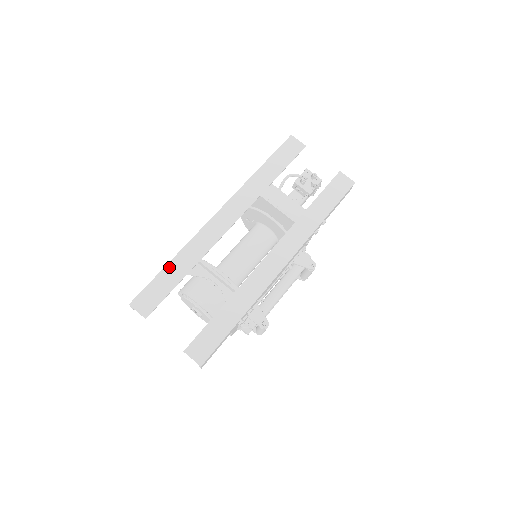
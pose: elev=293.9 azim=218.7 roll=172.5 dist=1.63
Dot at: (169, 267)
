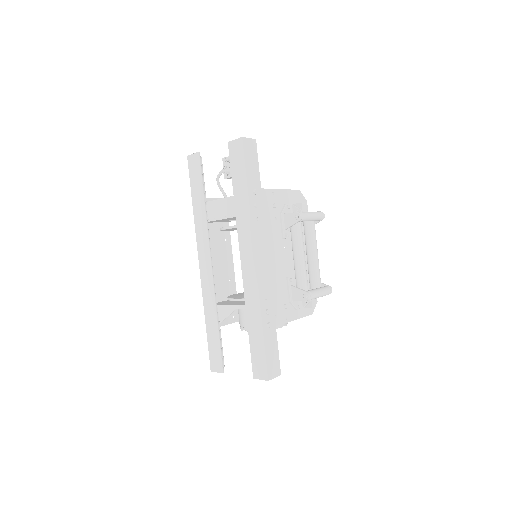
Dot at: (208, 328)
